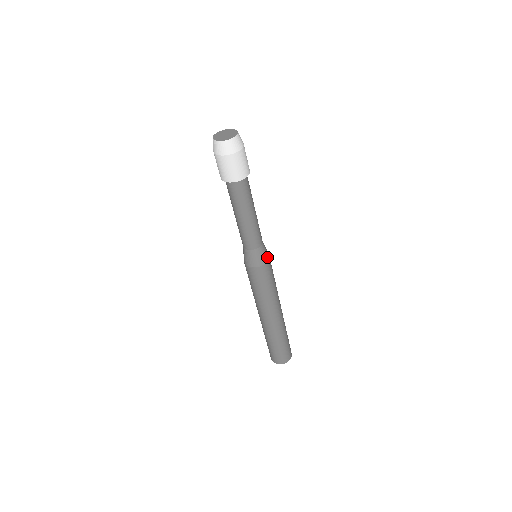
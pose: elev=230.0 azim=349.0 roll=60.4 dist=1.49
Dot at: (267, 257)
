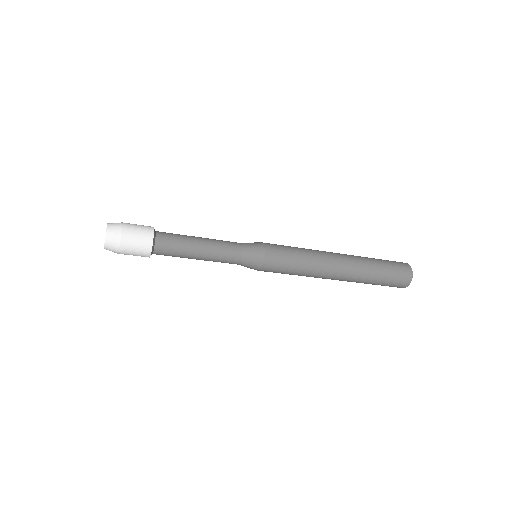
Dot at: (259, 261)
